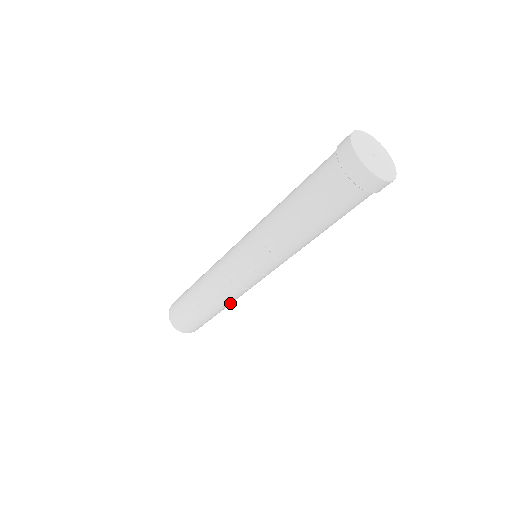
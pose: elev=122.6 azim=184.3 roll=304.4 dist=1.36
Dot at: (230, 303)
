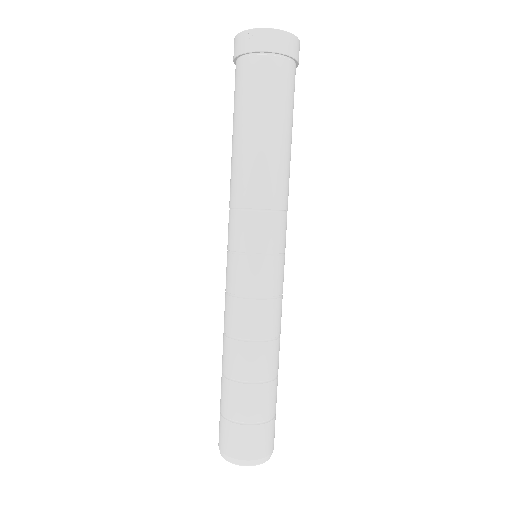
Dot at: (253, 351)
